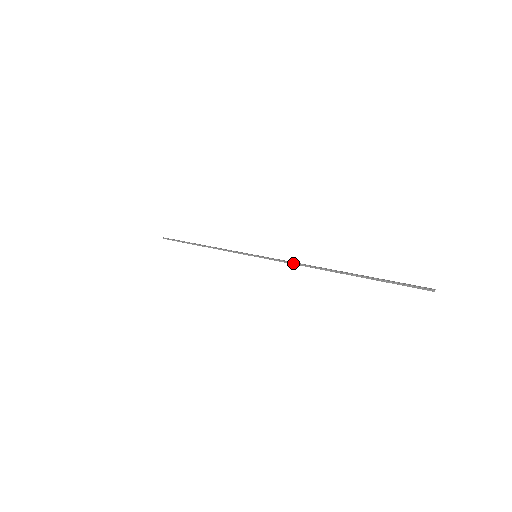
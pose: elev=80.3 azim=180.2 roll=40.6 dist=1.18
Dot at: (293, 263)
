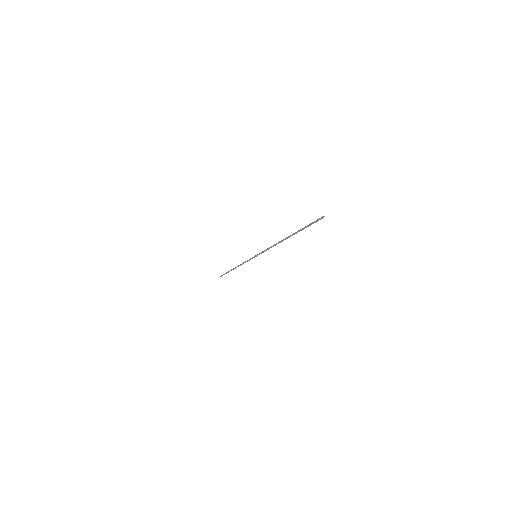
Dot at: (270, 247)
